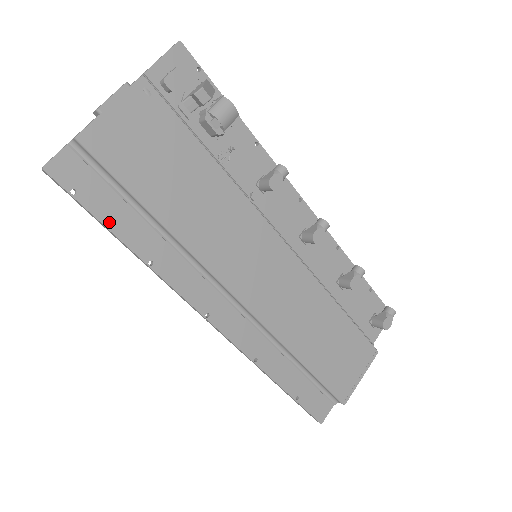
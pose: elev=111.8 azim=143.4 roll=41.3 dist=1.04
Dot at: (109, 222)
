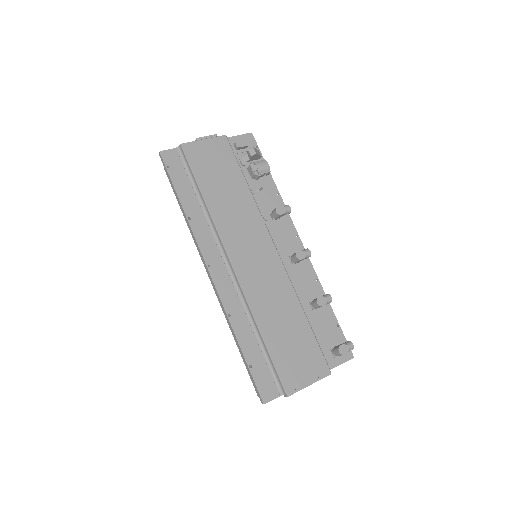
Dot at: (178, 188)
